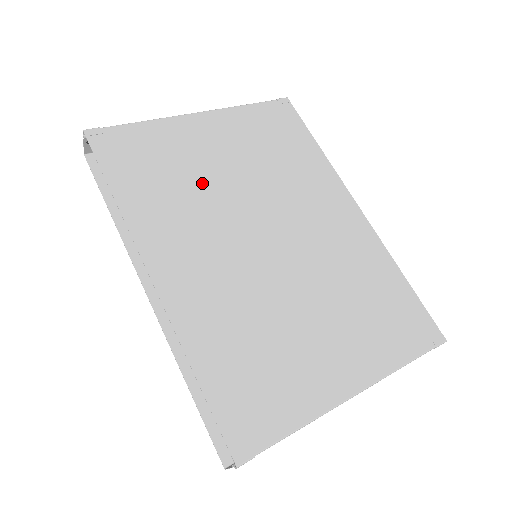
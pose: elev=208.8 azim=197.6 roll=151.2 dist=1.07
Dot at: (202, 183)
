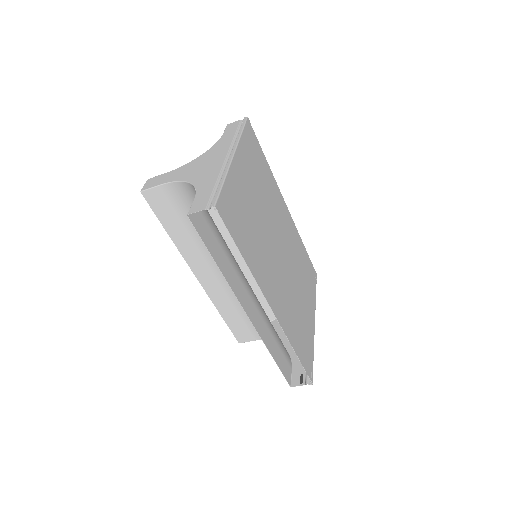
Dot at: (257, 224)
